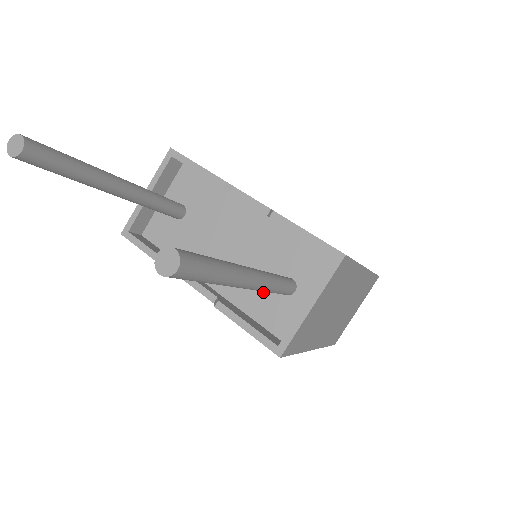
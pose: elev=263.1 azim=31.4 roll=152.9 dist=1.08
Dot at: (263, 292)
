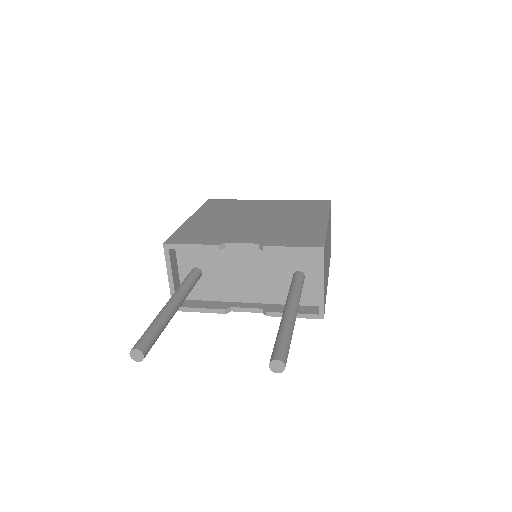
Dot at: (286, 288)
